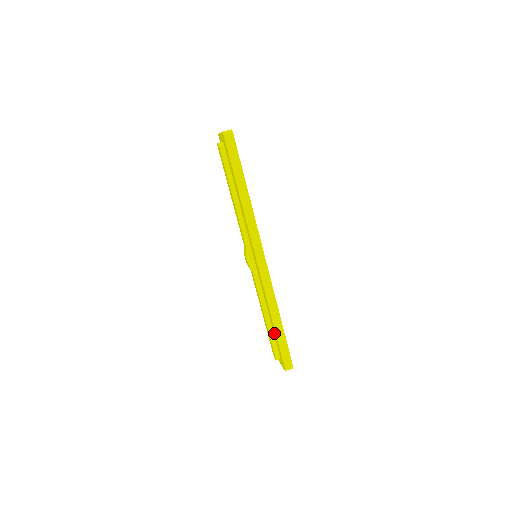
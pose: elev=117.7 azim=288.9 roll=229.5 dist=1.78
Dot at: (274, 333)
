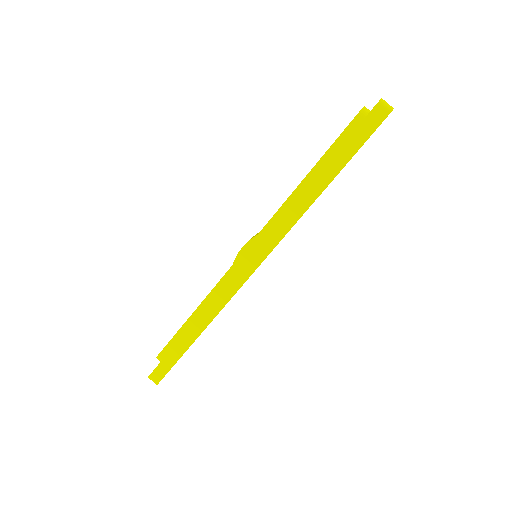
Dot at: occluded
